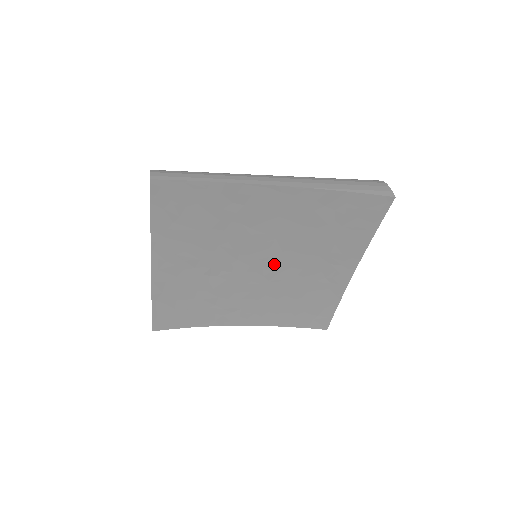
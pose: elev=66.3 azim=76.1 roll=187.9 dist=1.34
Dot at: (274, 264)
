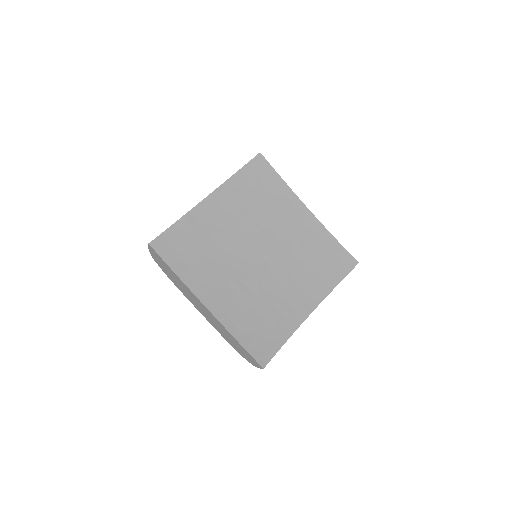
Dot at: (267, 245)
